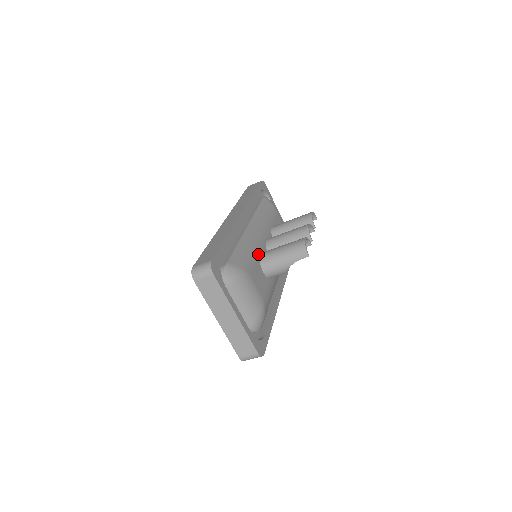
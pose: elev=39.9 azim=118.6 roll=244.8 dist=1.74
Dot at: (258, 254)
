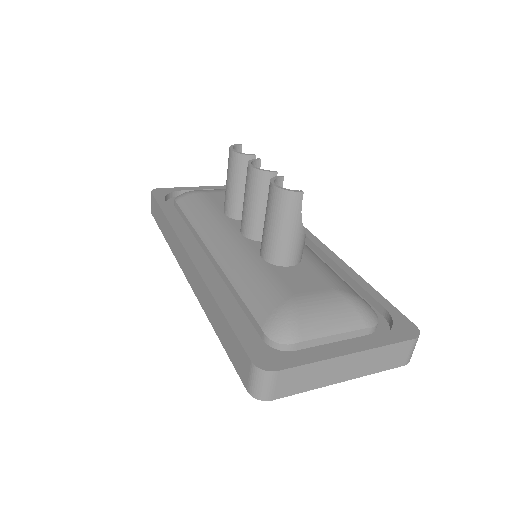
Dot at: (261, 261)
